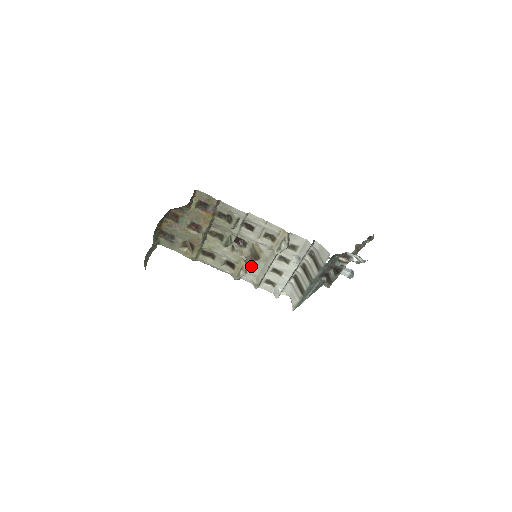
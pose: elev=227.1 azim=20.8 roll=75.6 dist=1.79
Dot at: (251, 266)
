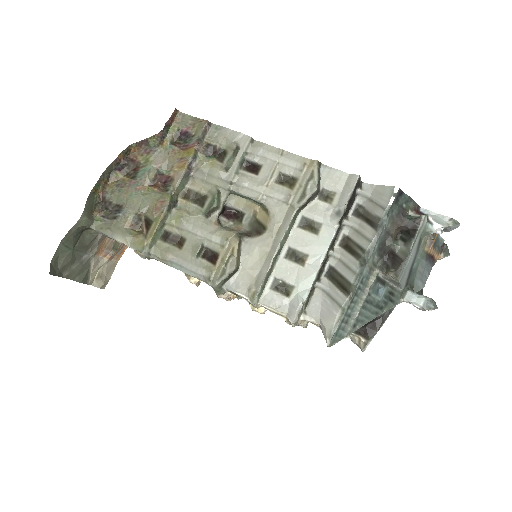
Dot at: (248, 251)
